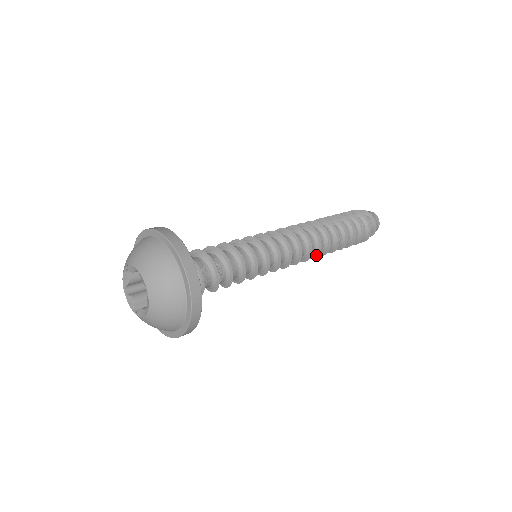
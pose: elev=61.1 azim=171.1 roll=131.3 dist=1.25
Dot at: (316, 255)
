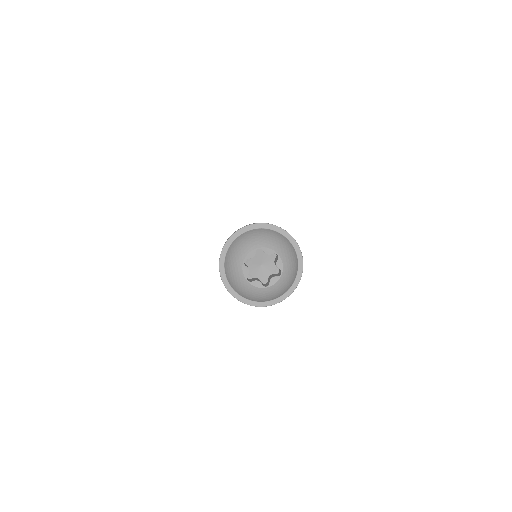
Dot at: occluded
